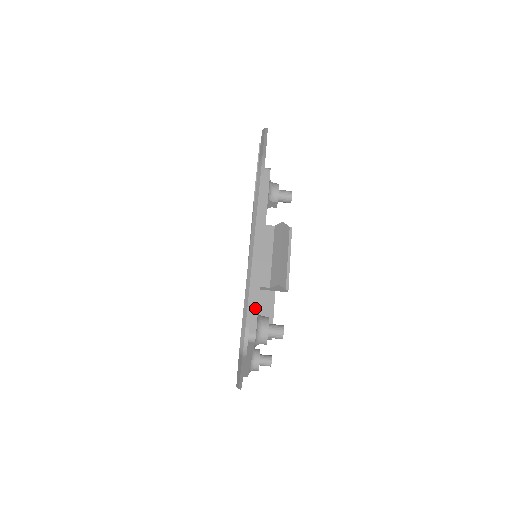
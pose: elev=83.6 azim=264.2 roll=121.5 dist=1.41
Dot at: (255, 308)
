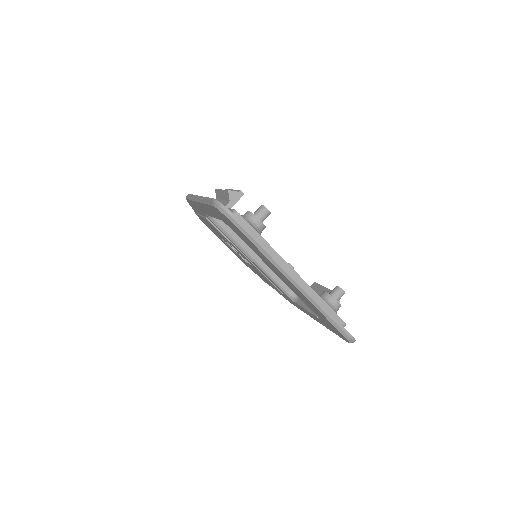
Dot at: occluded
